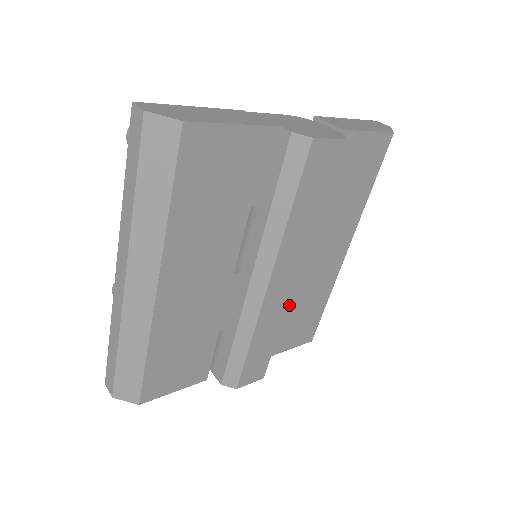
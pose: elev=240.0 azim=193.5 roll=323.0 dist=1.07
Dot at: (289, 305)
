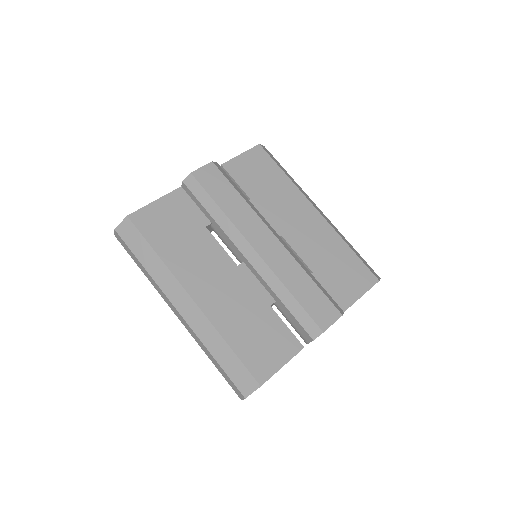
Dot at: (313, 265)
